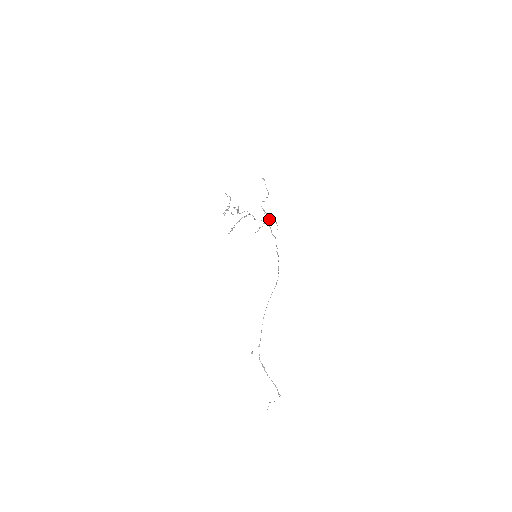
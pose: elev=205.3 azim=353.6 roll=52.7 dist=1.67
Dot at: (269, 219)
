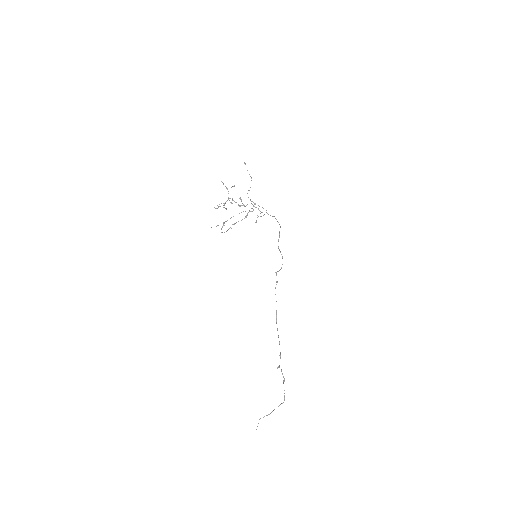
Dot at: occluded
